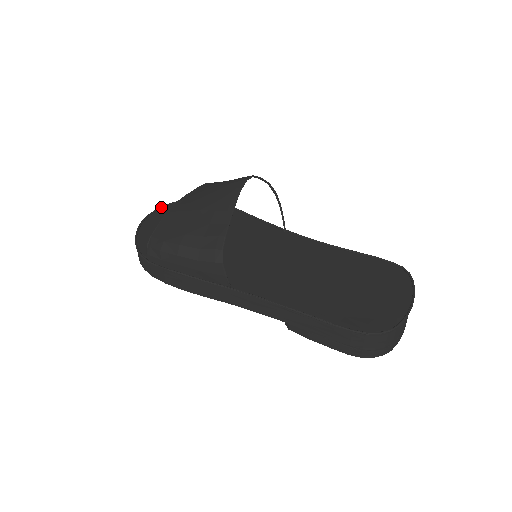
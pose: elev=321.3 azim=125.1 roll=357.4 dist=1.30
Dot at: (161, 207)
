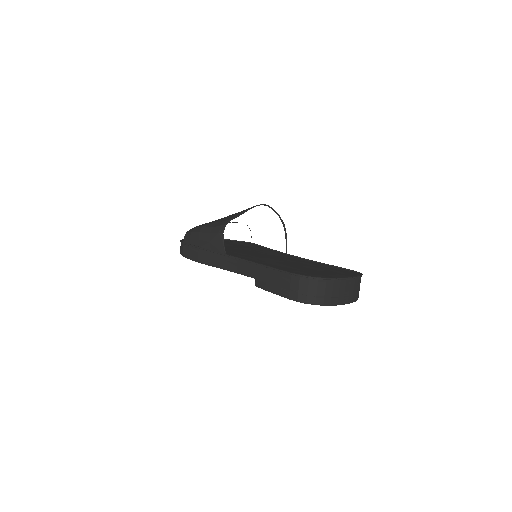
Dot at: occluded
